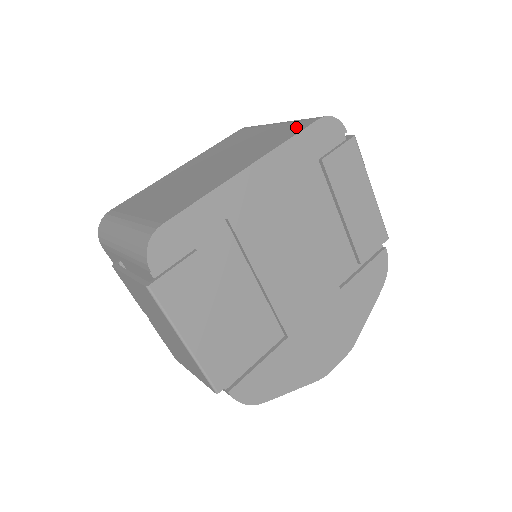
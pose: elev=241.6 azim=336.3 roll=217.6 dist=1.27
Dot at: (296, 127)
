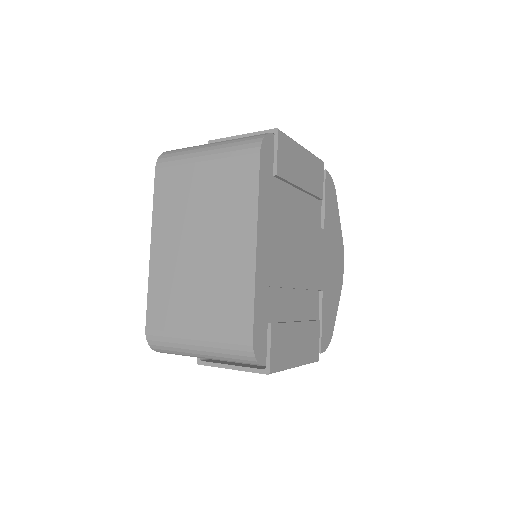
Dot at: (244, 169)
